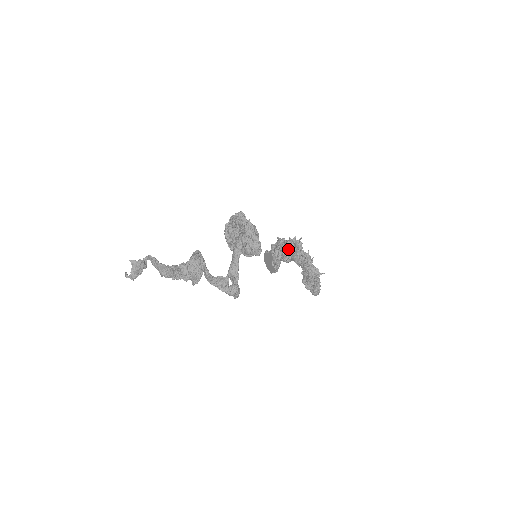
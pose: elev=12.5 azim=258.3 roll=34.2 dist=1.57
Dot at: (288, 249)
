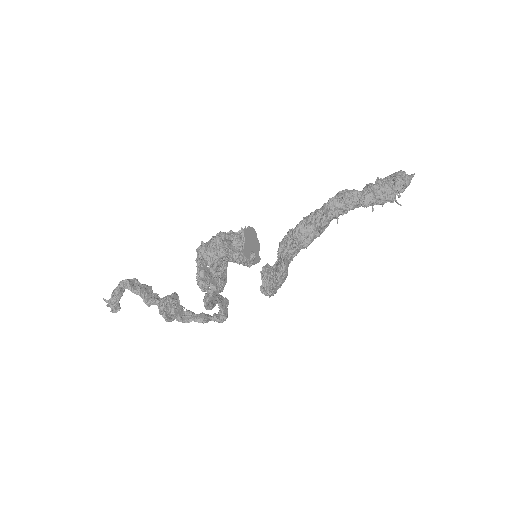
Dot at: occluded
